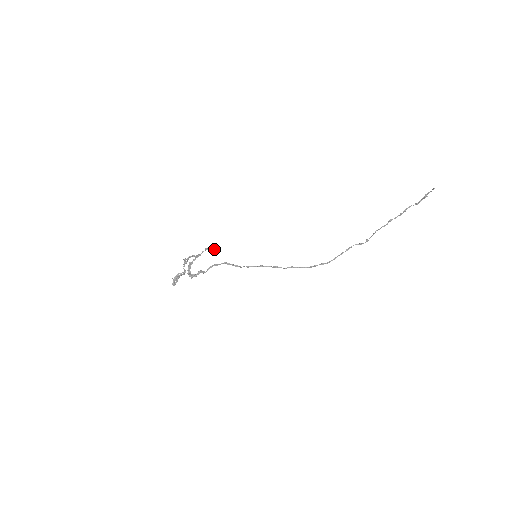
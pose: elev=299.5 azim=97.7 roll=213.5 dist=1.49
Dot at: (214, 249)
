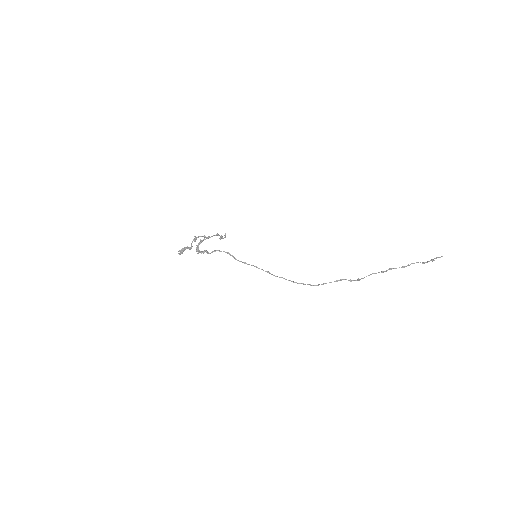
Dot at: (222, 237)
